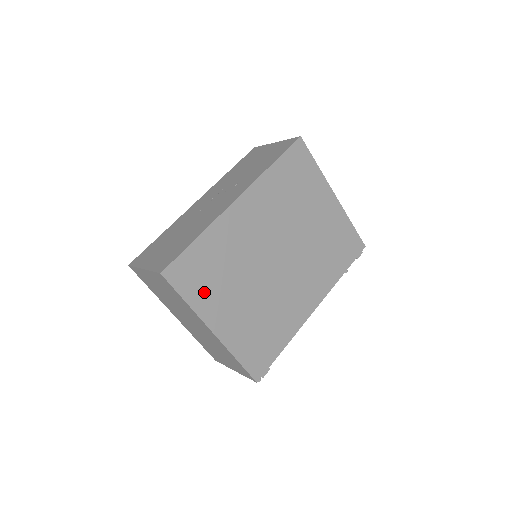
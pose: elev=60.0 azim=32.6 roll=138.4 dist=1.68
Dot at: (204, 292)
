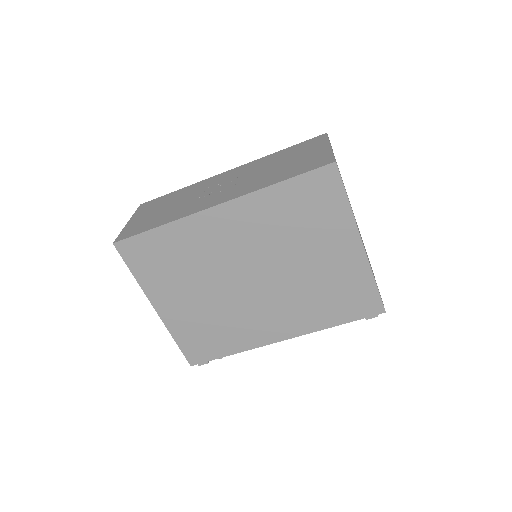
Dot at: (155, 275)
